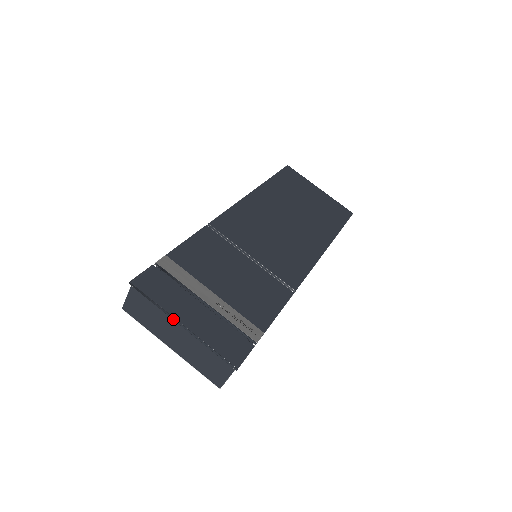
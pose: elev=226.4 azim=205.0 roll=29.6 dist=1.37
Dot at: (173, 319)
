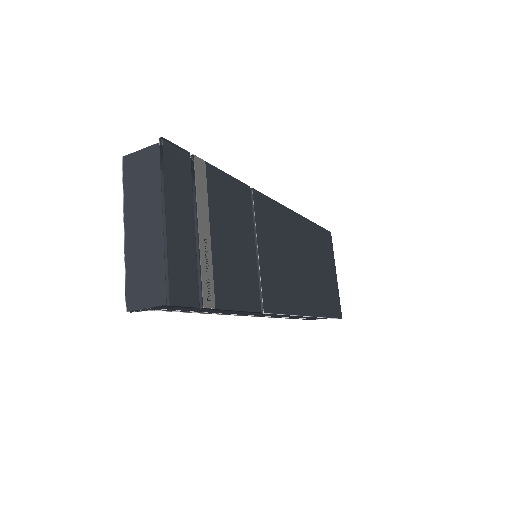
Dot at: (163, 205)
